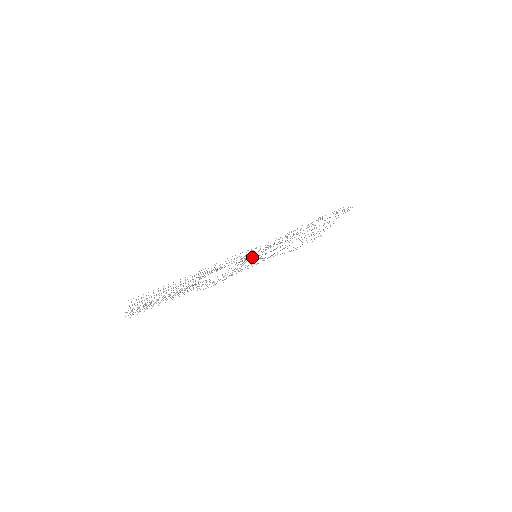
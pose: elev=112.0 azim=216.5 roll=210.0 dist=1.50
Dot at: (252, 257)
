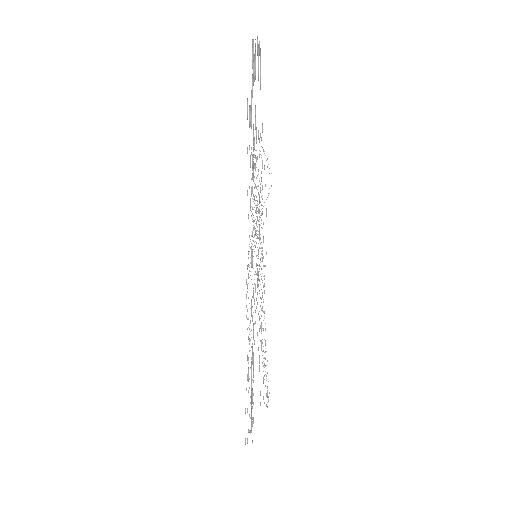
Dot at: (263, 236)
